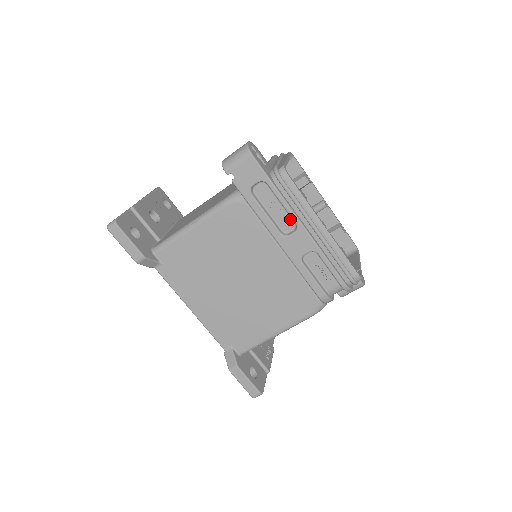
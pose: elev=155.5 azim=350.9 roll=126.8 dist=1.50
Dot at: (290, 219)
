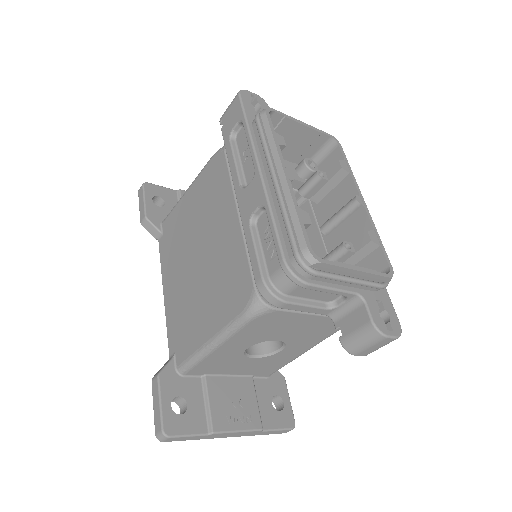
Dot at: occluded
